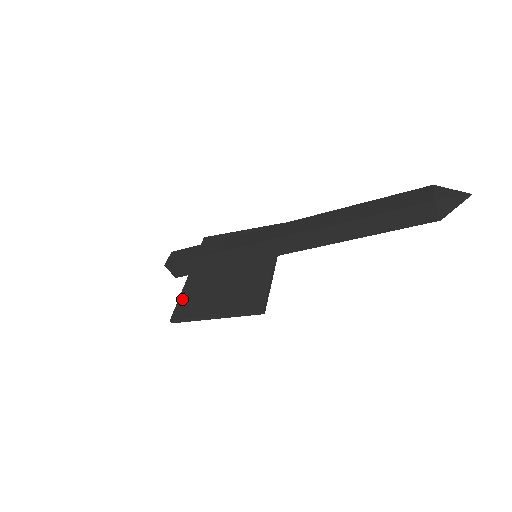
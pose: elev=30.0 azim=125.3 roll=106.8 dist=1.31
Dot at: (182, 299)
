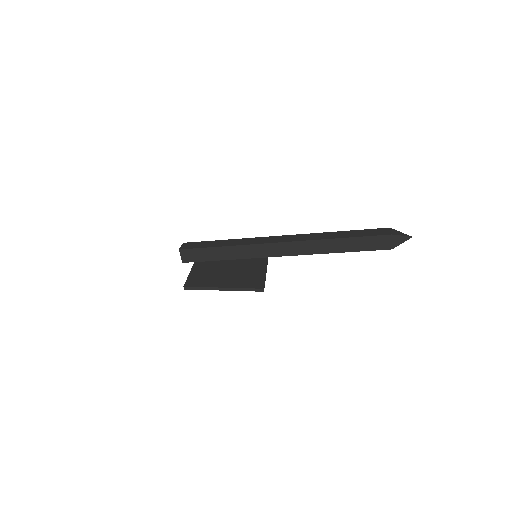
Dot at: (192, 275)
